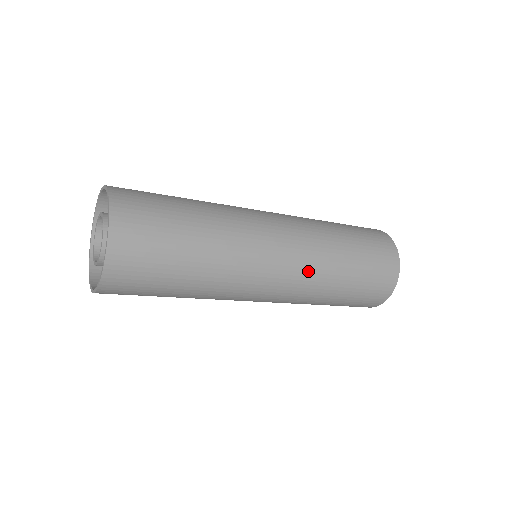
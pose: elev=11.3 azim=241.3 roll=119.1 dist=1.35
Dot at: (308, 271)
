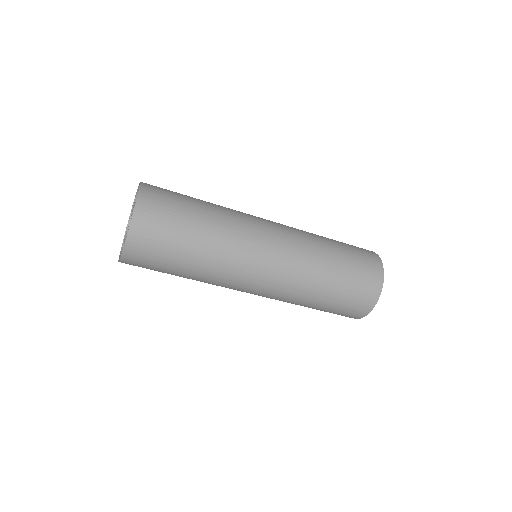
Dot at: (289, 285)
